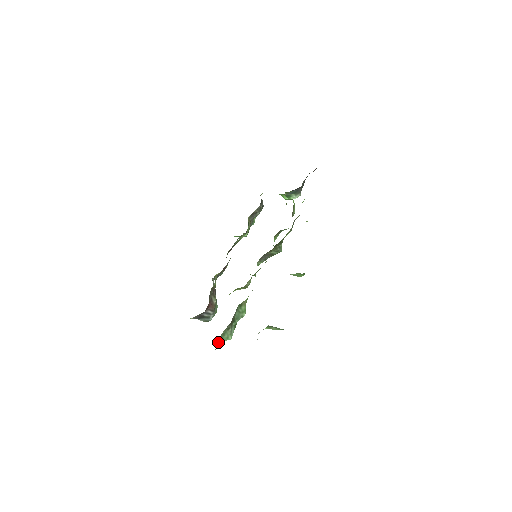
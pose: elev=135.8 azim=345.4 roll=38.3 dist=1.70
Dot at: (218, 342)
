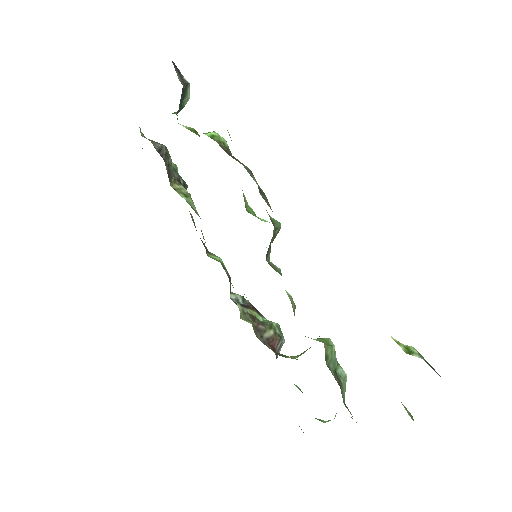
Dot at: occluded
